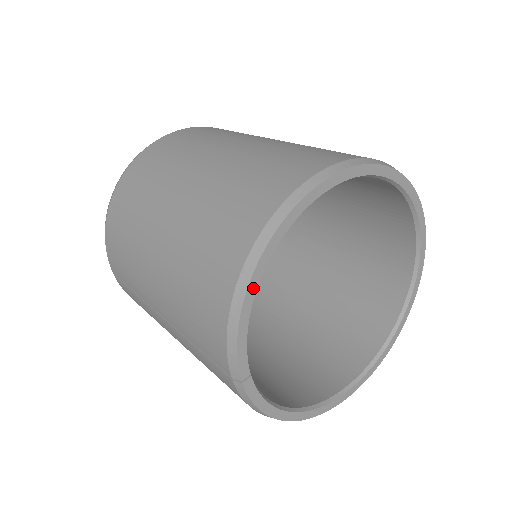
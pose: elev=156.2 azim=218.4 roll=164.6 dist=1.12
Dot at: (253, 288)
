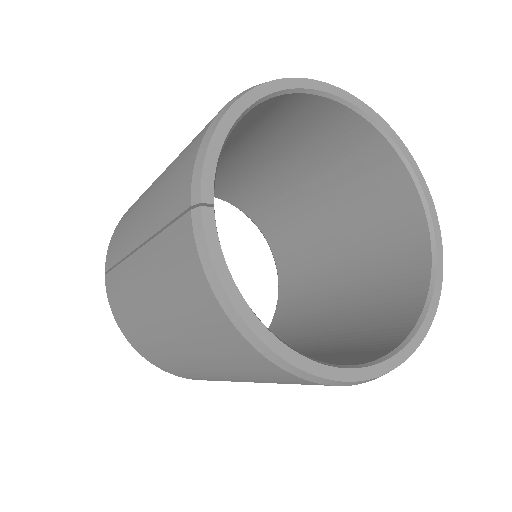
Dot at: (236, 112)
